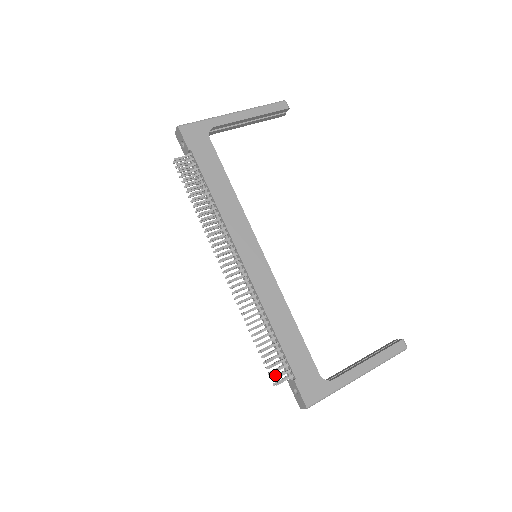
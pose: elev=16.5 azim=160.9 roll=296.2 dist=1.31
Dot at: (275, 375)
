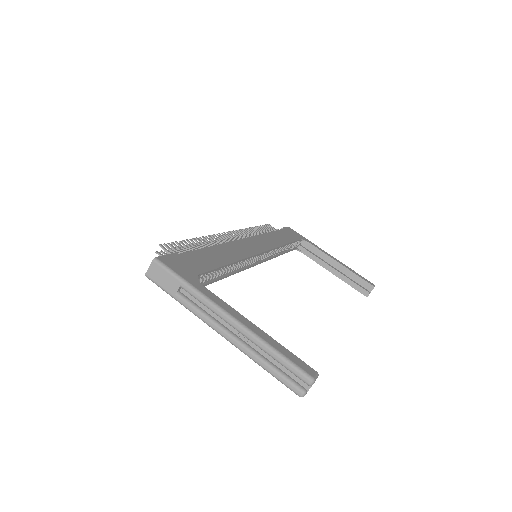
Dot at: occluded
